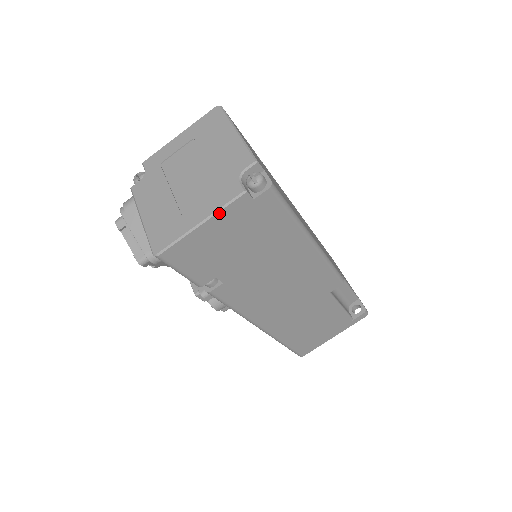
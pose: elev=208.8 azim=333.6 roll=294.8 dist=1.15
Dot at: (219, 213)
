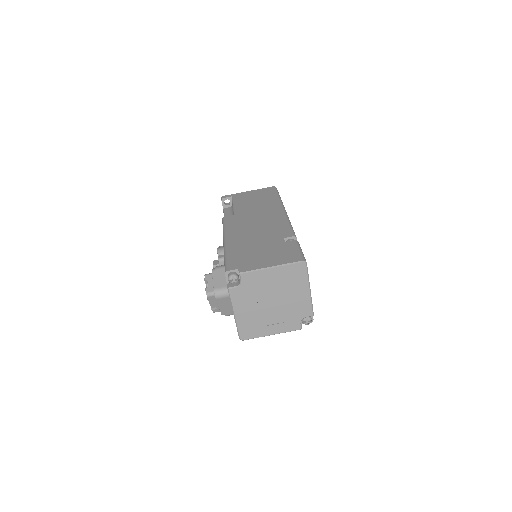
Dot at: (283, 332)
